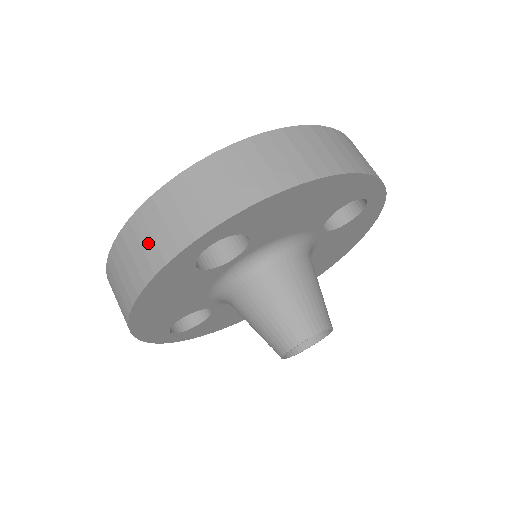
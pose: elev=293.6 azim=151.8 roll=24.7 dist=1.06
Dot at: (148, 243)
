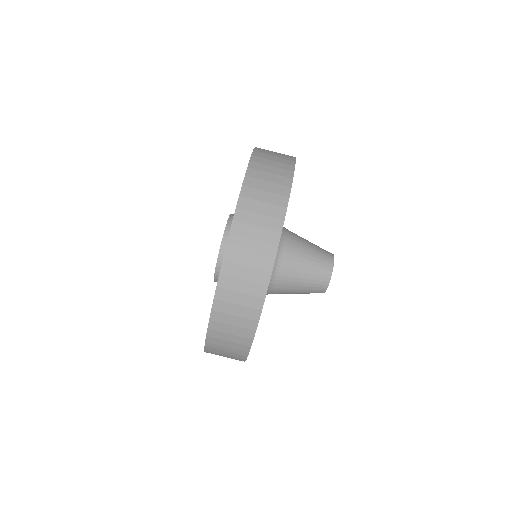
Dot at: (228, 350)
